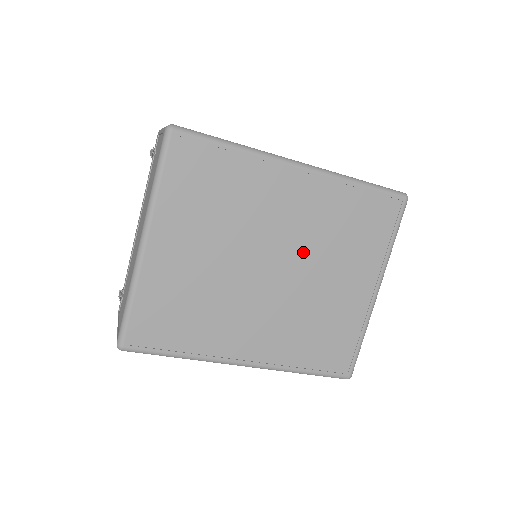
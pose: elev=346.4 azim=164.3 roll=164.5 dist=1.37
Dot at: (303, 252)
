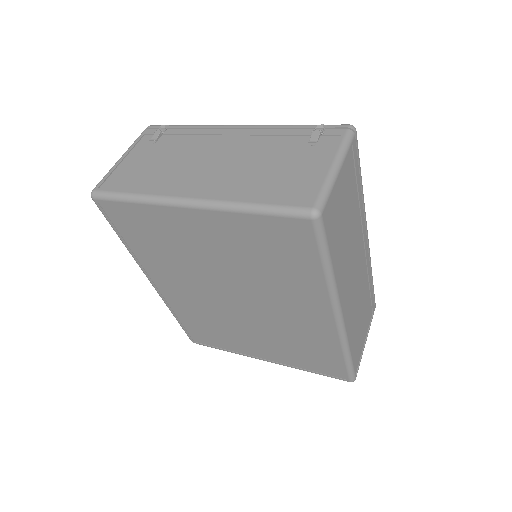
Dot at: (263, 319)
